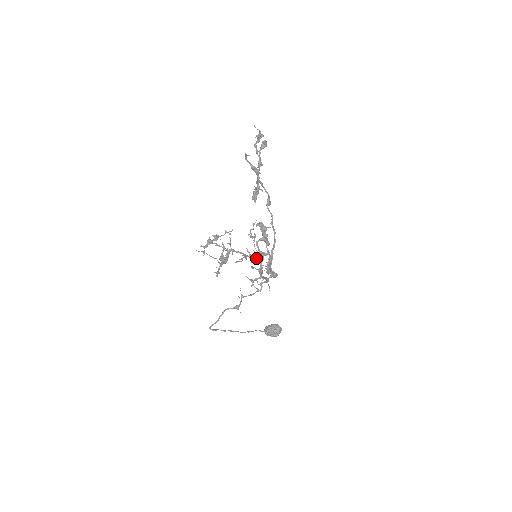
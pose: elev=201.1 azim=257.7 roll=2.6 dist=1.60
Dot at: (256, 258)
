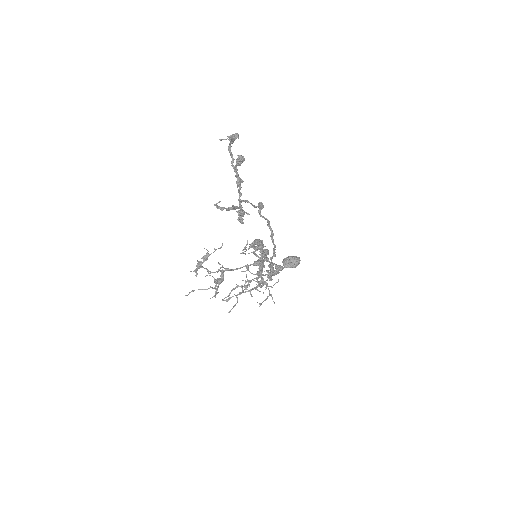
Dot at: occluded
